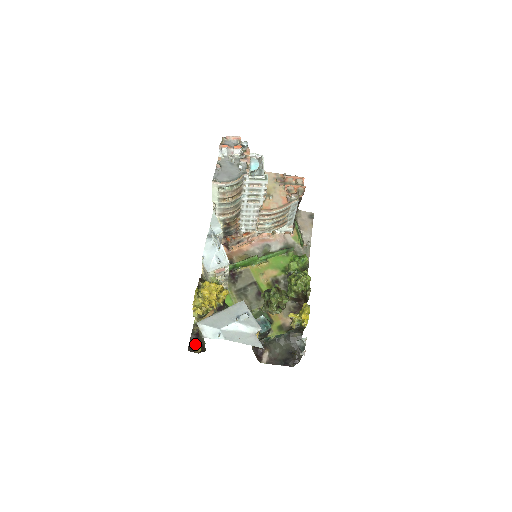
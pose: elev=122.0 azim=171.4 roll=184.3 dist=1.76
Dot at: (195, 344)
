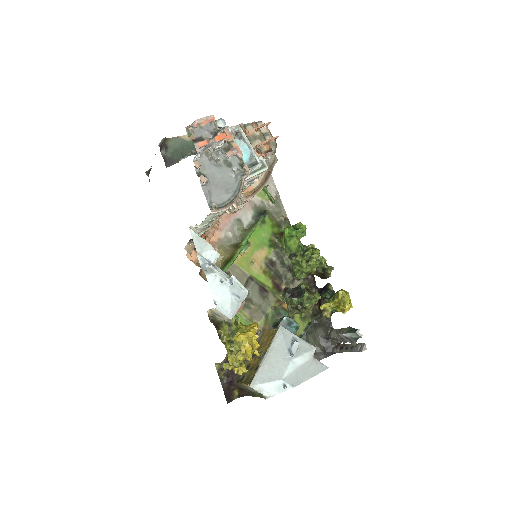
Dot at: (230, 391)
